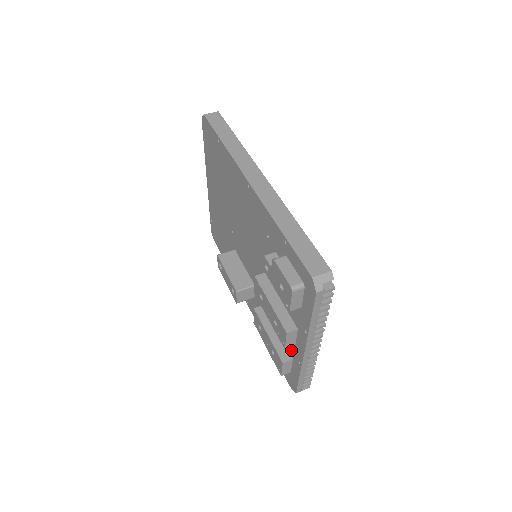
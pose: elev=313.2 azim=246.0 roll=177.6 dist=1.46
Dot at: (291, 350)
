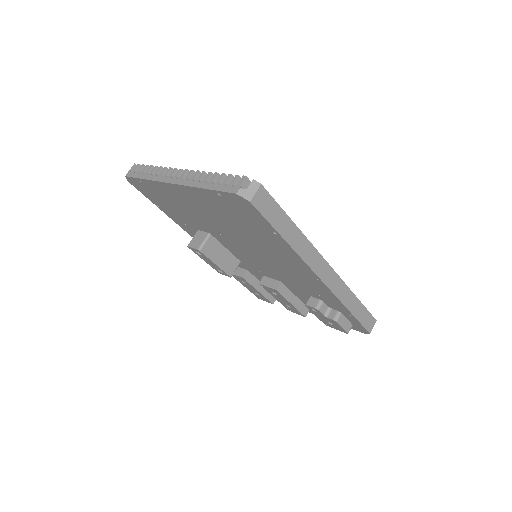
Dot at: occluded
